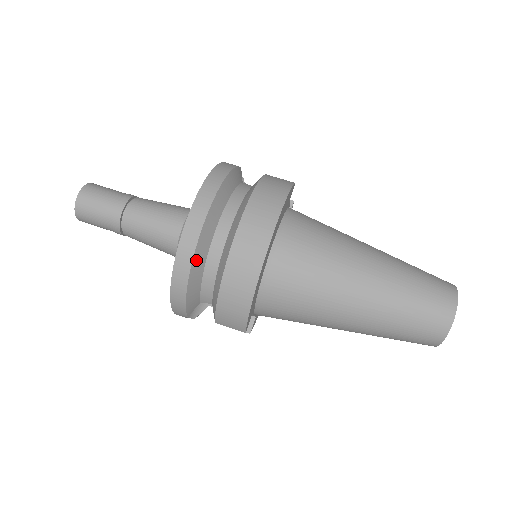
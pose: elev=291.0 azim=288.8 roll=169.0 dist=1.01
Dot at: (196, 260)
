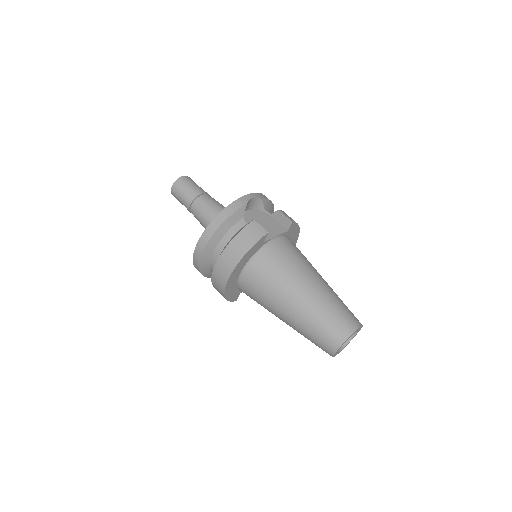
Dot at: (202, 268)
